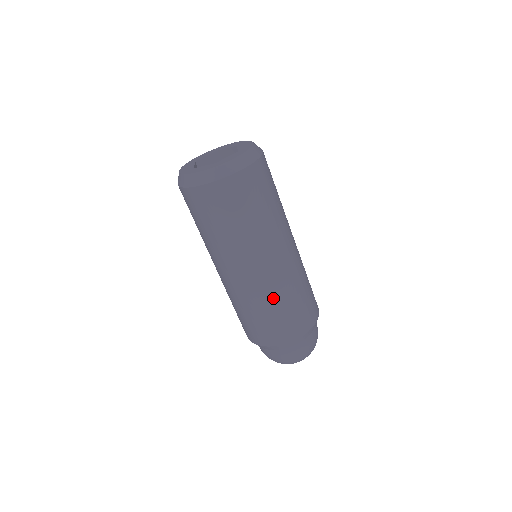
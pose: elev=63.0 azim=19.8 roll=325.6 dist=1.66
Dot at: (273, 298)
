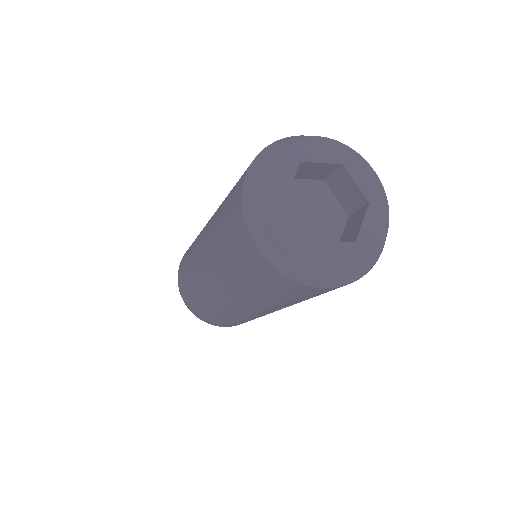
Dot at: occluded
